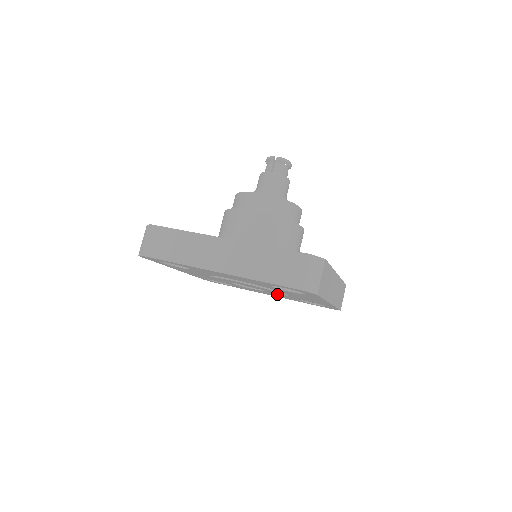
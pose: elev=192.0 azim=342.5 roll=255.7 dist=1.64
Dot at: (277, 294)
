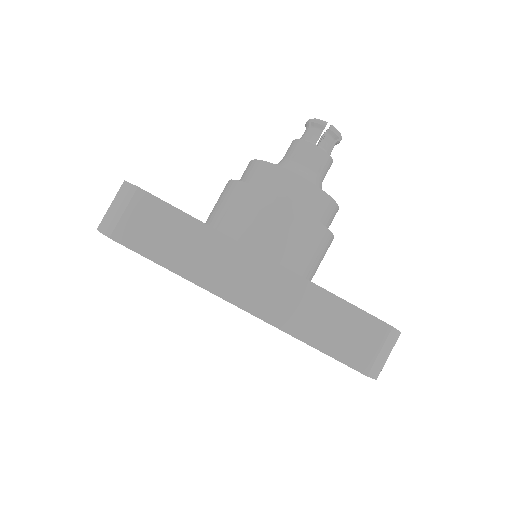
Dot at: occluded
